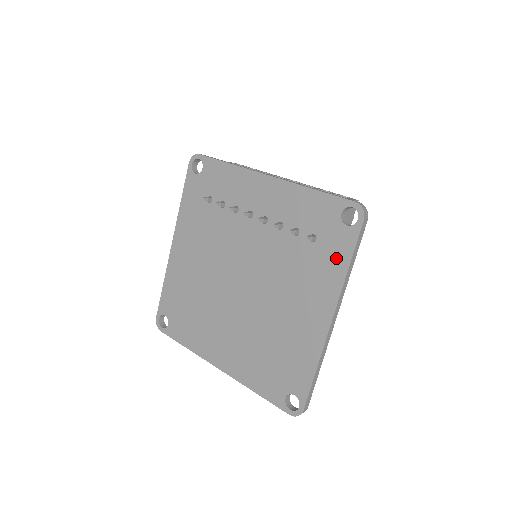
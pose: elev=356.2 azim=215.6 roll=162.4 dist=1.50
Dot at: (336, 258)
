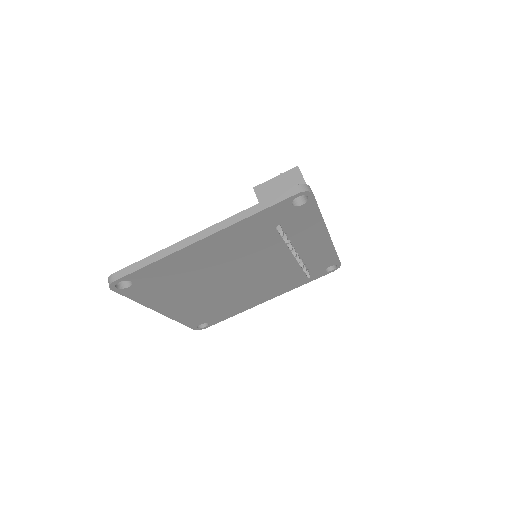
Dot at: (304, 281)
